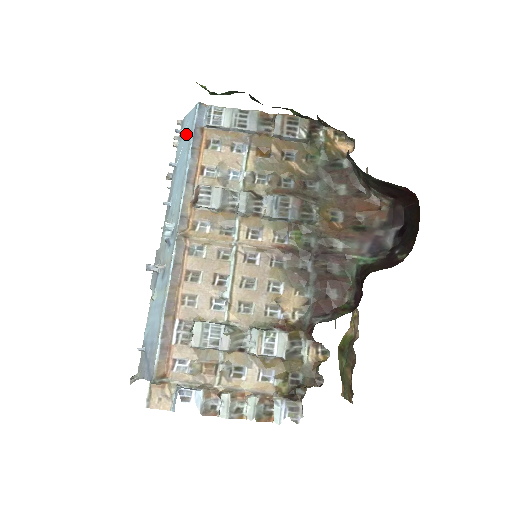
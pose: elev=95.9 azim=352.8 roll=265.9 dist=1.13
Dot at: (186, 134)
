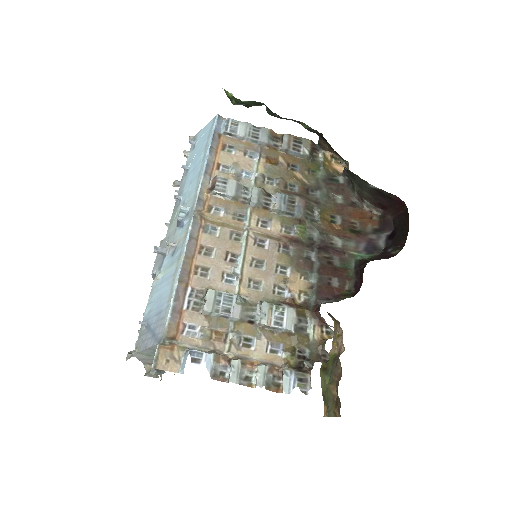
Dot at: (201, 142)
